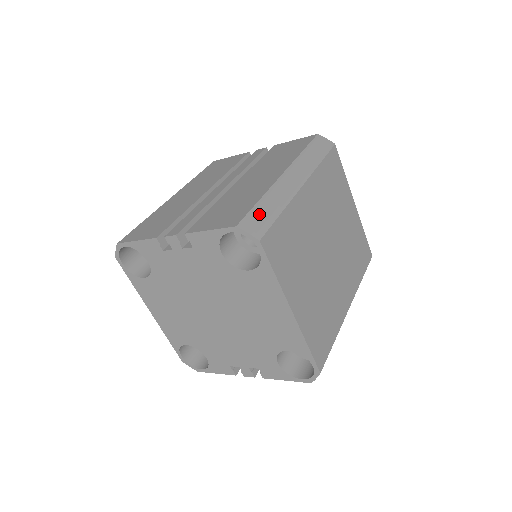
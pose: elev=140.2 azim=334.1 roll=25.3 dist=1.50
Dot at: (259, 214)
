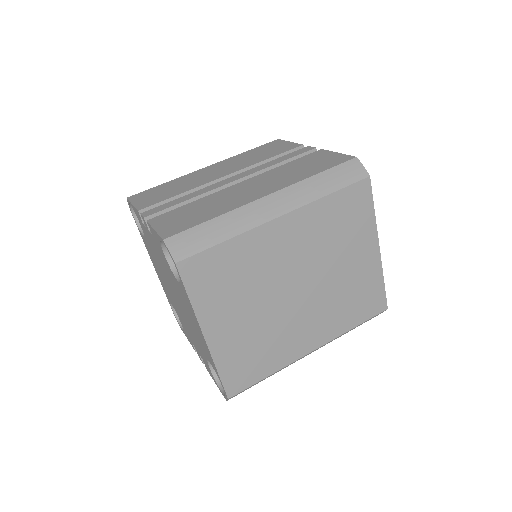
Dot at: (198, 235)
